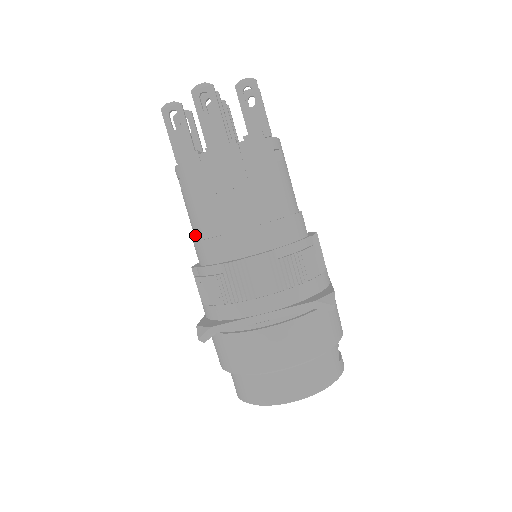
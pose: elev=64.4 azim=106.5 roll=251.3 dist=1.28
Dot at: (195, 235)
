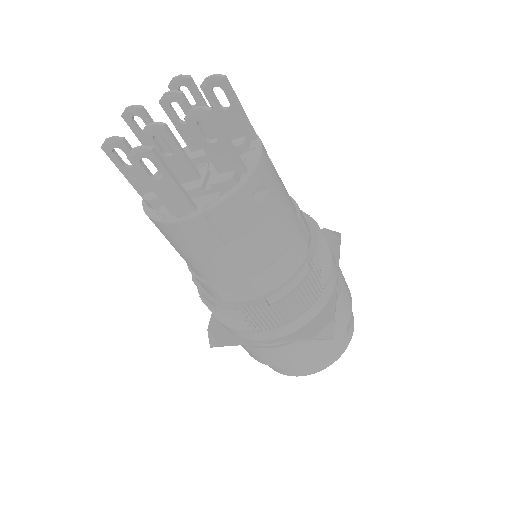
Dot at: occluded
